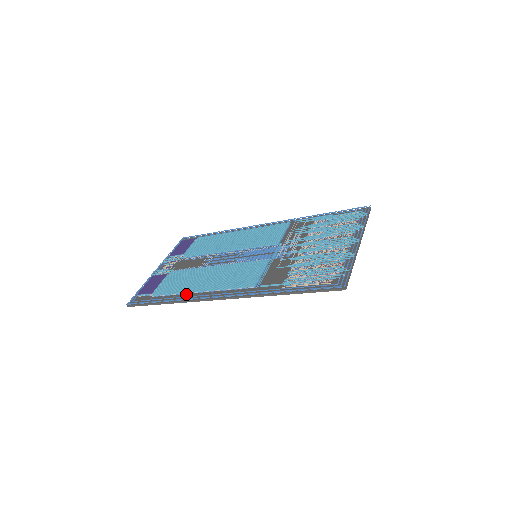
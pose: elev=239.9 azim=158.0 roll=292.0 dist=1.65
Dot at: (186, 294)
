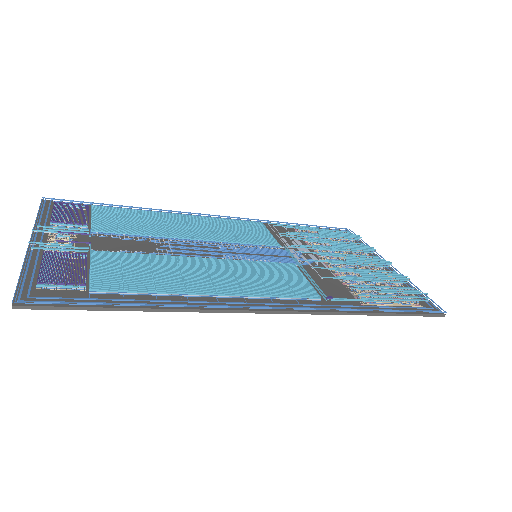
Dot at: (180, 297)
